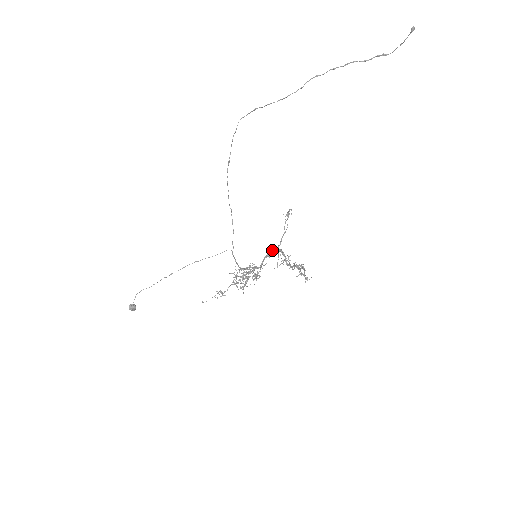
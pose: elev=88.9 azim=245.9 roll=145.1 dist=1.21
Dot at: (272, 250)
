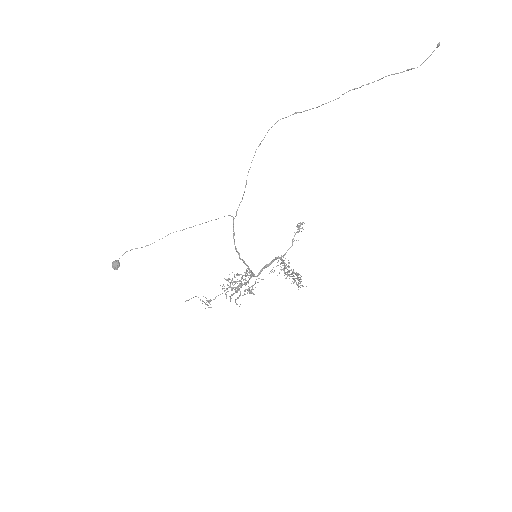
Dot at: (274, 259)
